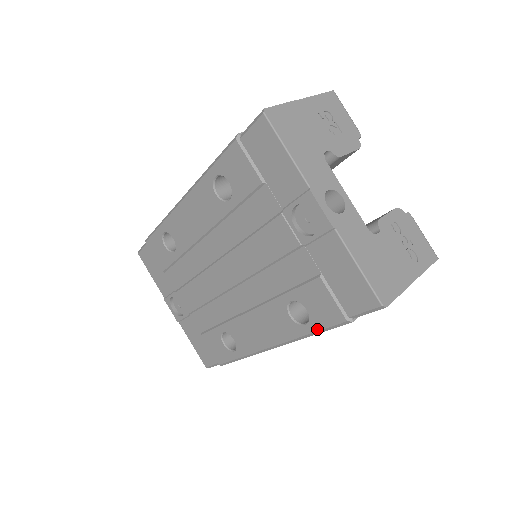
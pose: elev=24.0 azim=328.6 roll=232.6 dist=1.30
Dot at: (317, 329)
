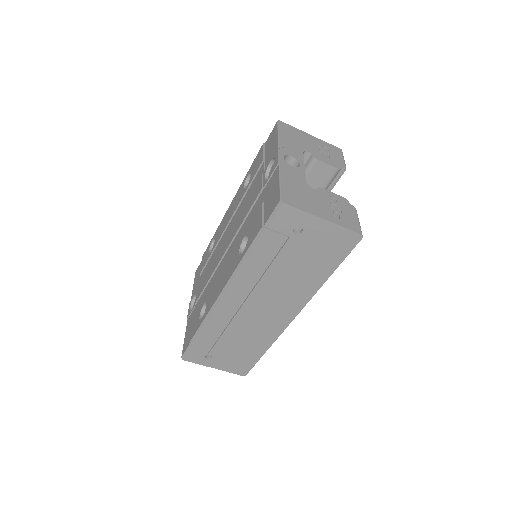
Dot at: (247, 250)
